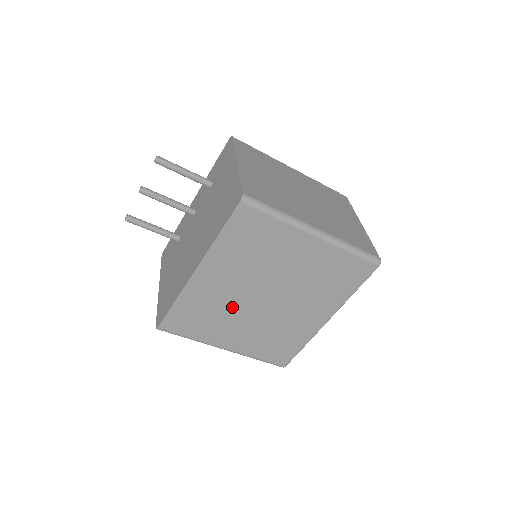
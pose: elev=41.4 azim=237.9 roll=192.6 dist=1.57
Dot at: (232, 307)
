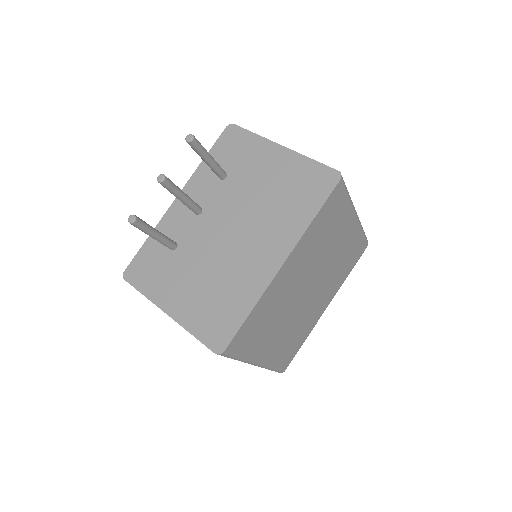
Dot at: (286, 306)
